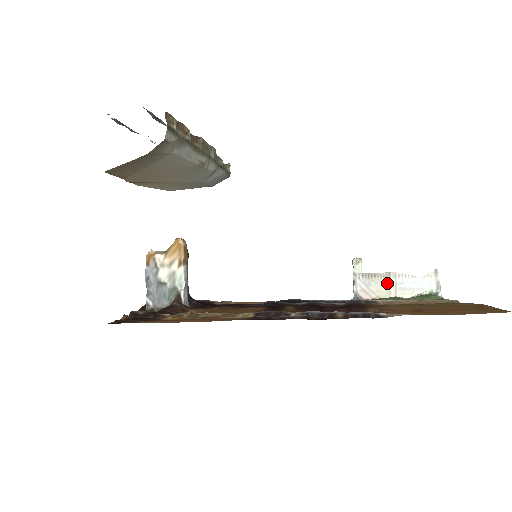
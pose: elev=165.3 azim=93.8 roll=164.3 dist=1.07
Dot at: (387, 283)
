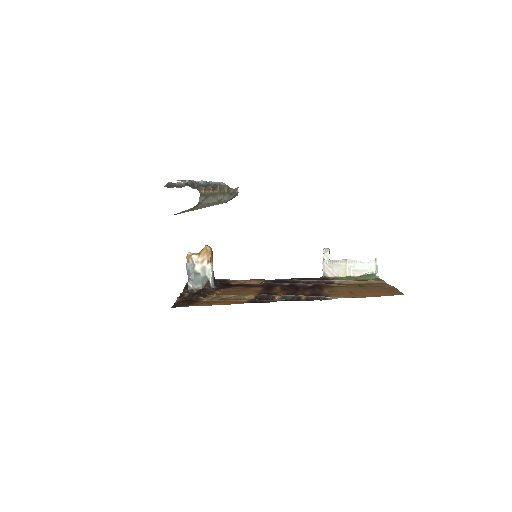
Dot at: (344, 266)
